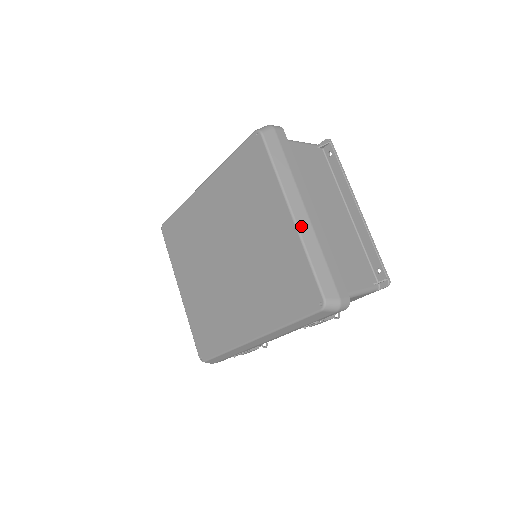
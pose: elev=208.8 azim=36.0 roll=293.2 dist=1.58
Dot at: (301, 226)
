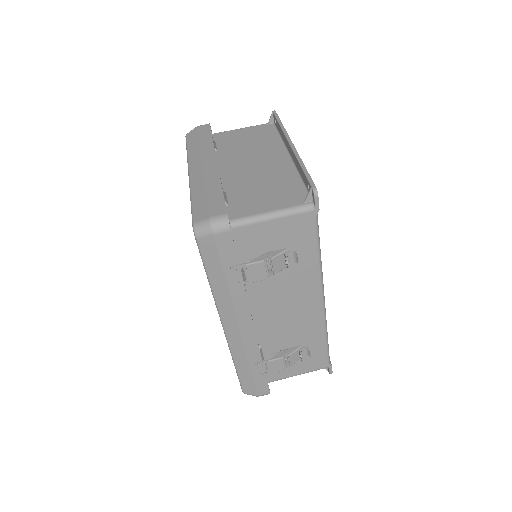
Dot at: (193, 178)
